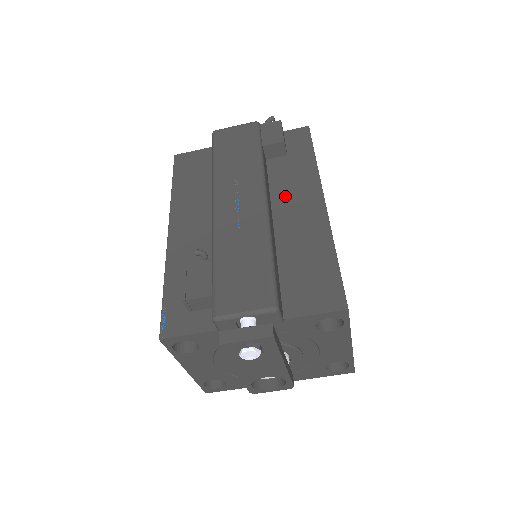
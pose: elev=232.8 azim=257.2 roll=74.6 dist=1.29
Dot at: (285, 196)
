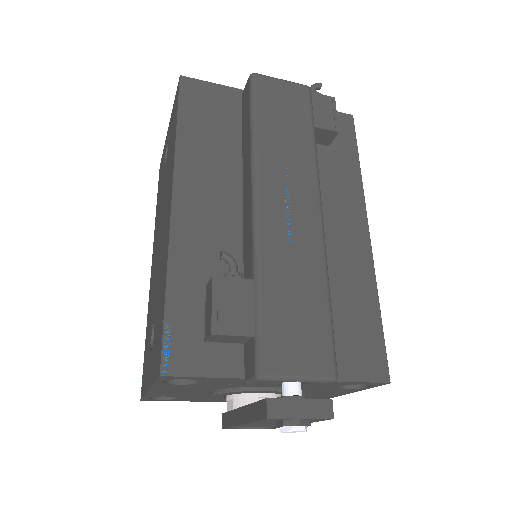
Dot at: (326, 205)
